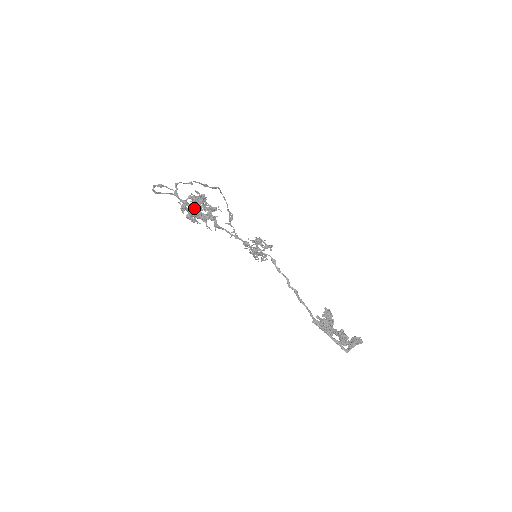
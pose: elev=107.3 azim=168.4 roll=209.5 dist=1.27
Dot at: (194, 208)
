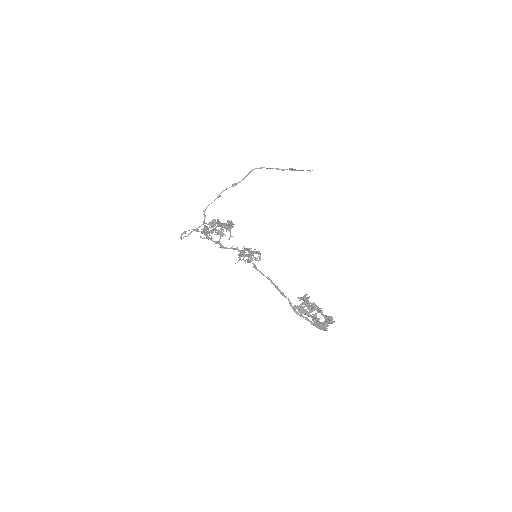
Dot at: (207, 238)
